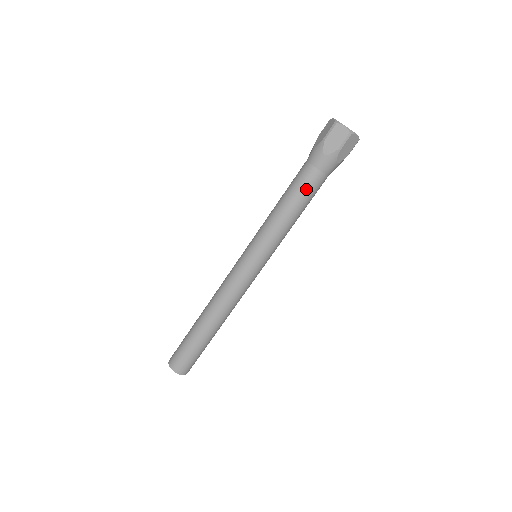
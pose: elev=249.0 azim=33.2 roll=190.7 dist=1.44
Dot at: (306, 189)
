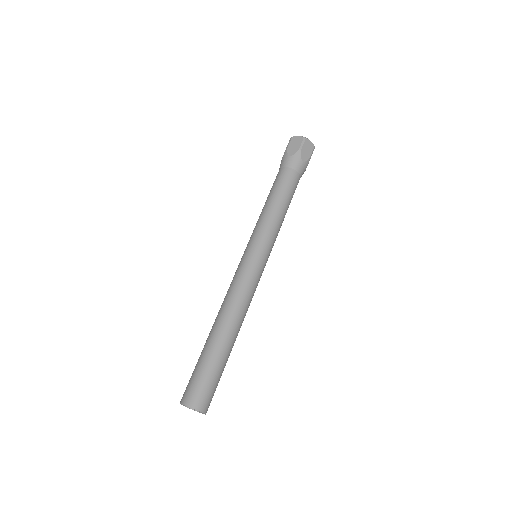
Dot at: (284, 183)
